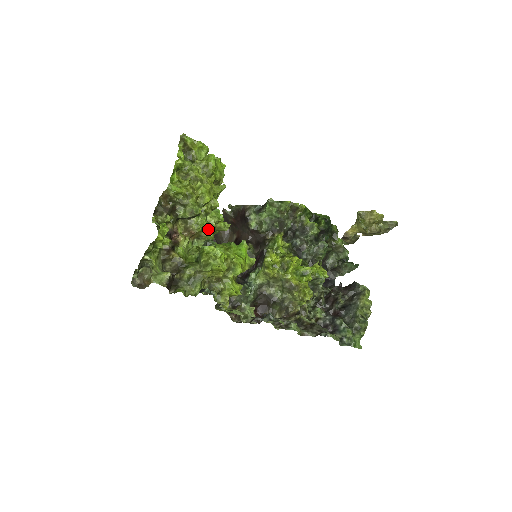
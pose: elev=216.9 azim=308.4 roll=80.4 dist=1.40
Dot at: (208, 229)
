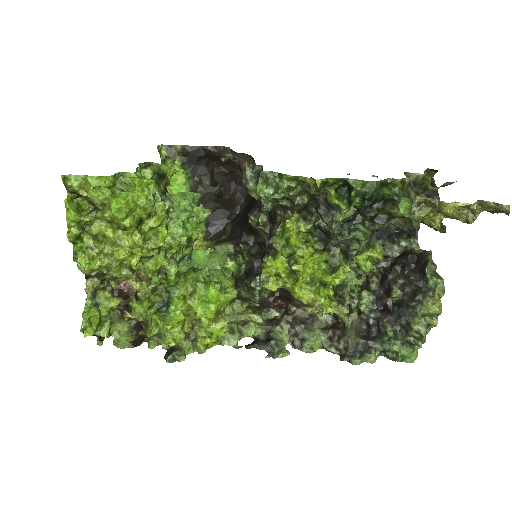
Dot at: (165, 266)
